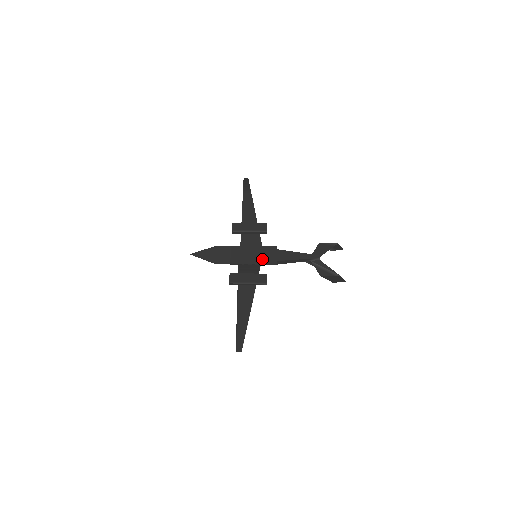
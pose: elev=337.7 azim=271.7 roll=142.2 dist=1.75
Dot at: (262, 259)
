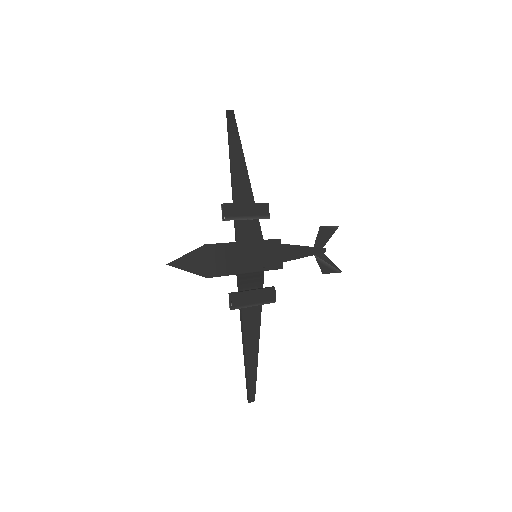
Dot at: (265, 262)
